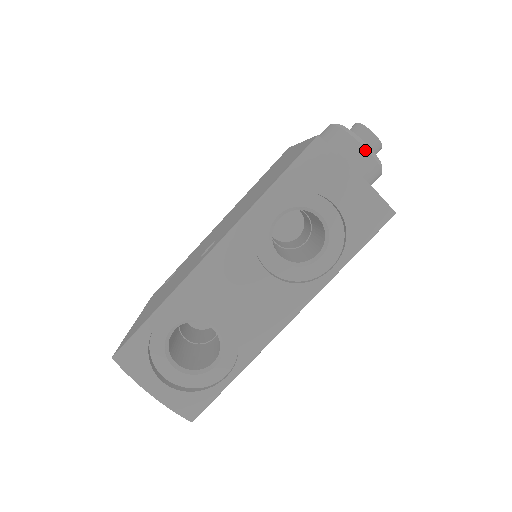
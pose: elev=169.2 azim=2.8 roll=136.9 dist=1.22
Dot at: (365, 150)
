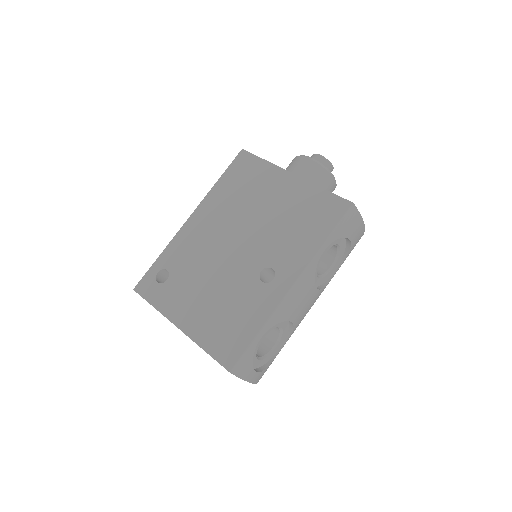
Dot at: (335, 184)
